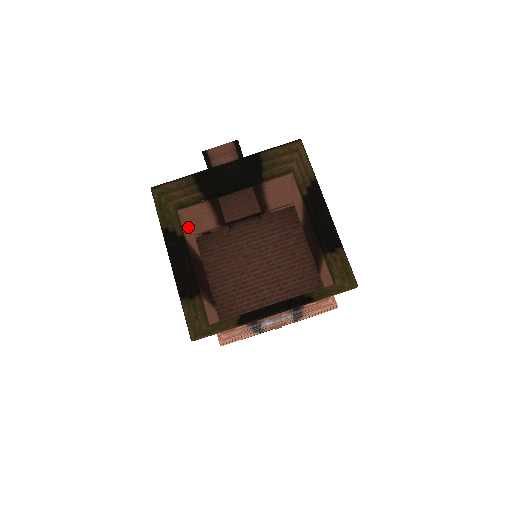
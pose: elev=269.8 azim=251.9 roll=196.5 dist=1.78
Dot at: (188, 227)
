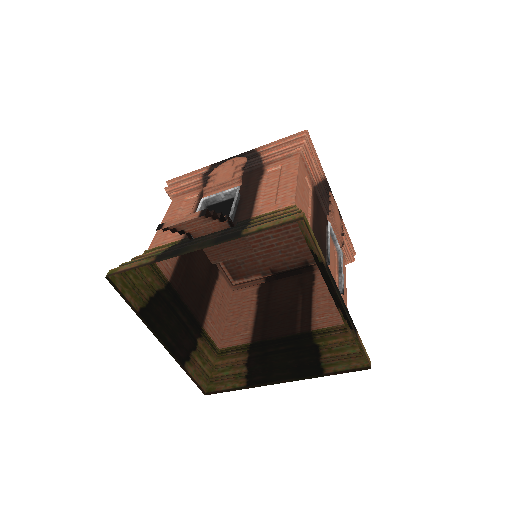
Dot at: (164, 220)
